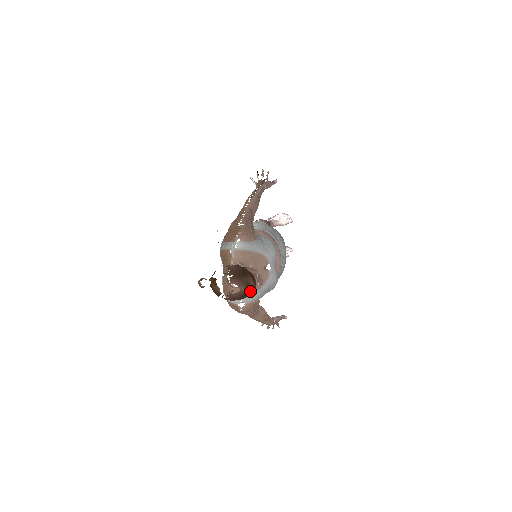
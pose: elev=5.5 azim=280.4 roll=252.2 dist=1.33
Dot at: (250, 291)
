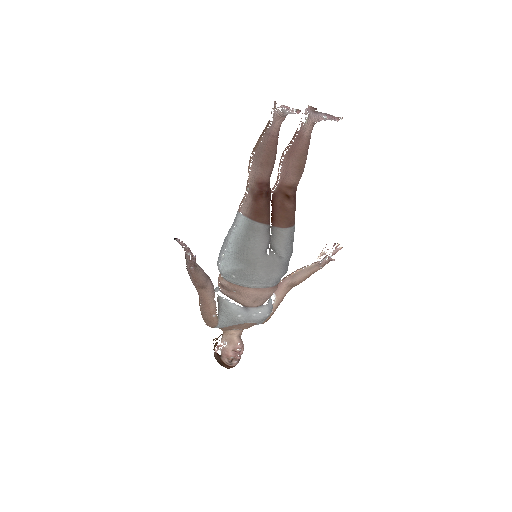
Dot at: occluded
